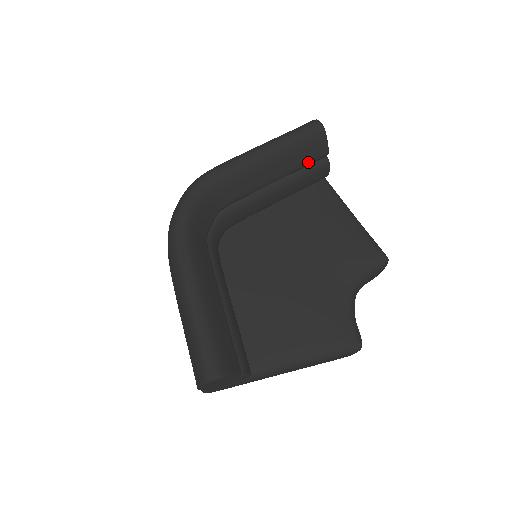
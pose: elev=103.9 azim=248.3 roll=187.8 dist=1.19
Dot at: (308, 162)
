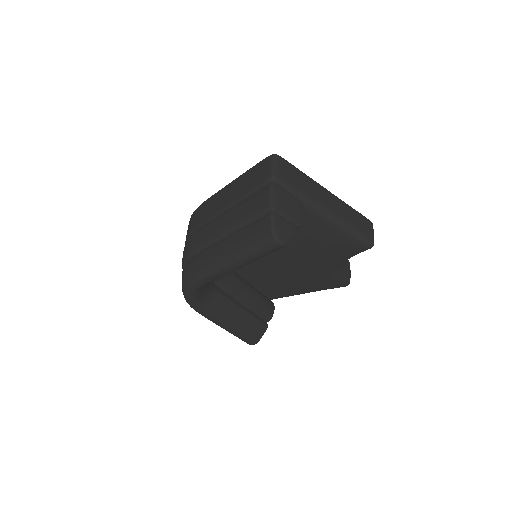
Dot at: occluded
